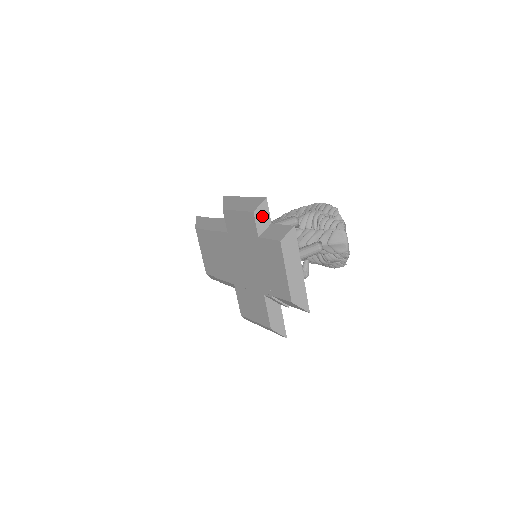
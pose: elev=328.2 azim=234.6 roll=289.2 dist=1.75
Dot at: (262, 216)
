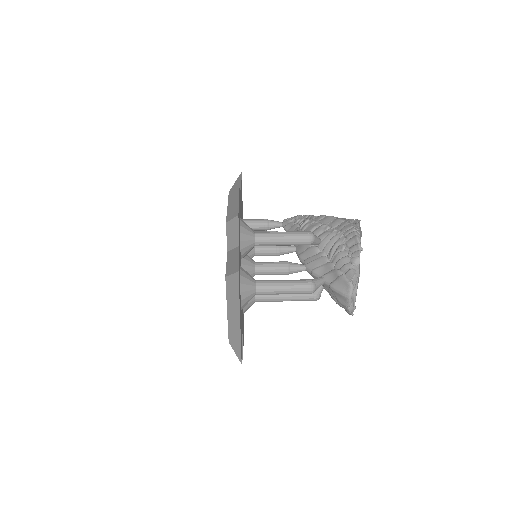
Dot at: (232, 232)
